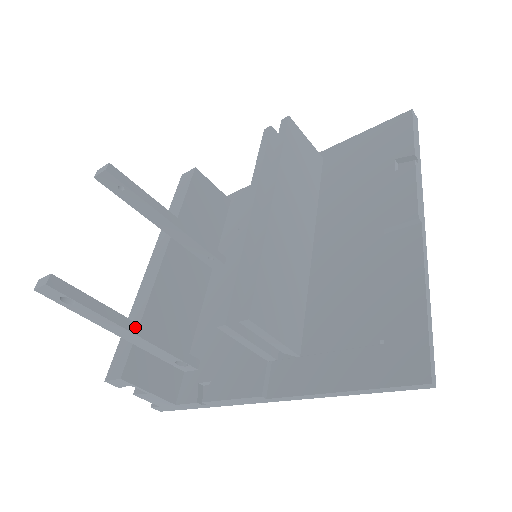
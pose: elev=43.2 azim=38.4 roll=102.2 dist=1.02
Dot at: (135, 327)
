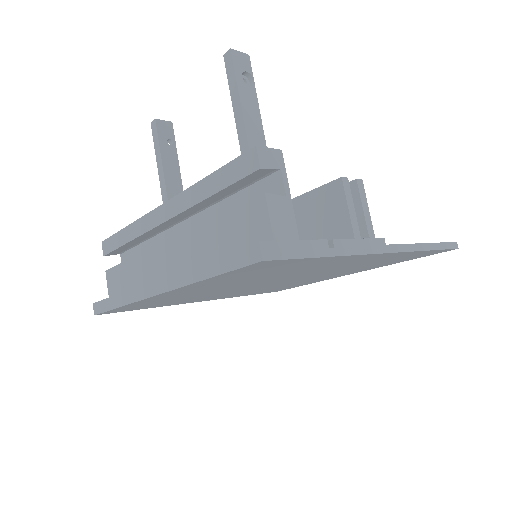
Dot at: occluded
